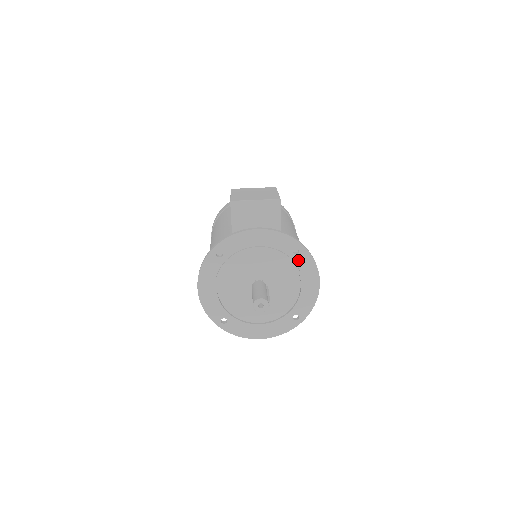
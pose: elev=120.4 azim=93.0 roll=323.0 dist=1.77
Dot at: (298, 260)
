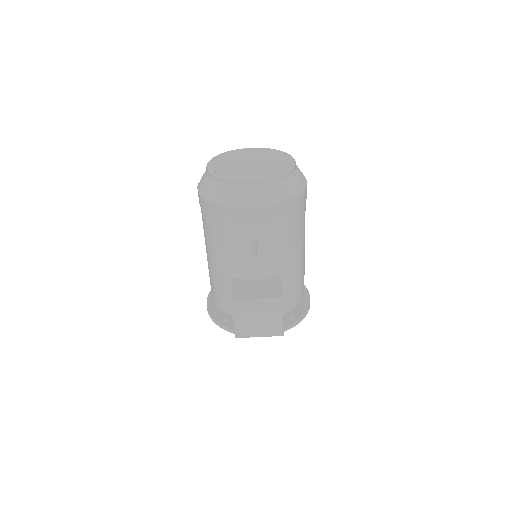
Dot at: occluded
